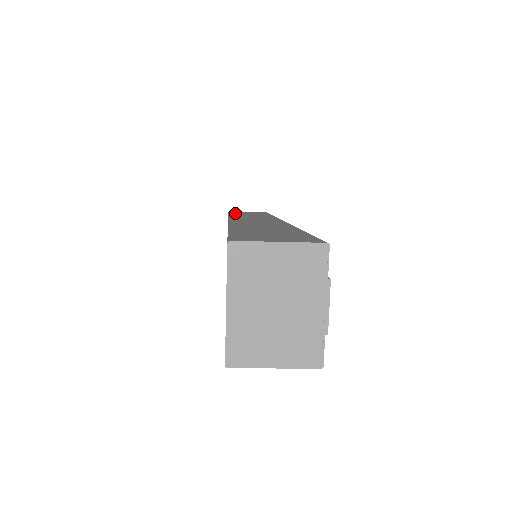
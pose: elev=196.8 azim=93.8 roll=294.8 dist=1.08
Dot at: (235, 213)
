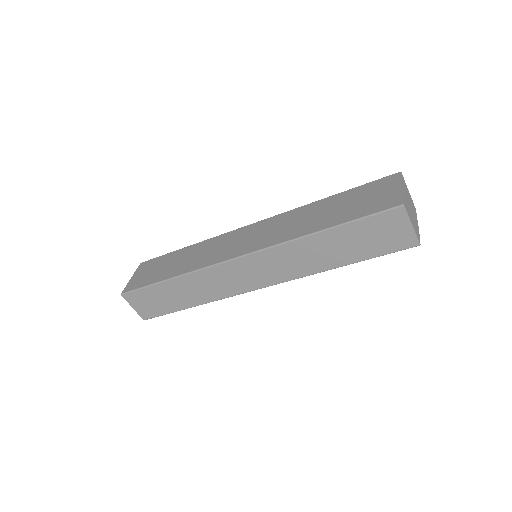
Dot at: occluded
